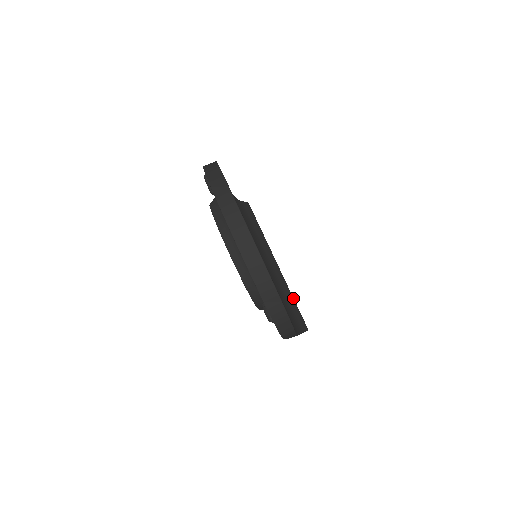
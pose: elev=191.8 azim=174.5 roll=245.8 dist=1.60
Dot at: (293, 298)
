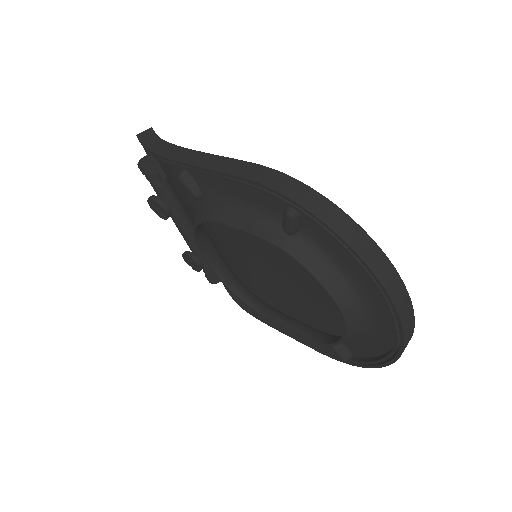
Dot at: occluded
